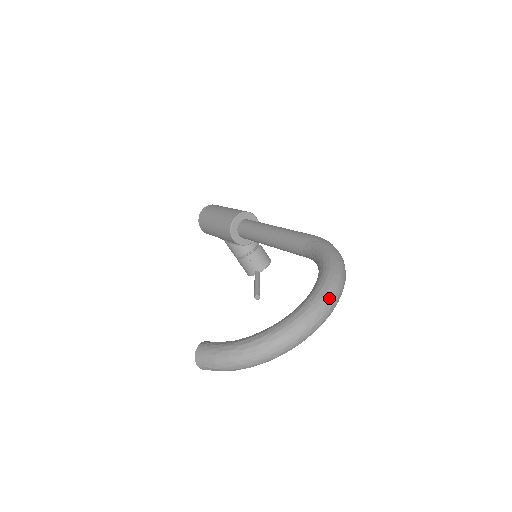
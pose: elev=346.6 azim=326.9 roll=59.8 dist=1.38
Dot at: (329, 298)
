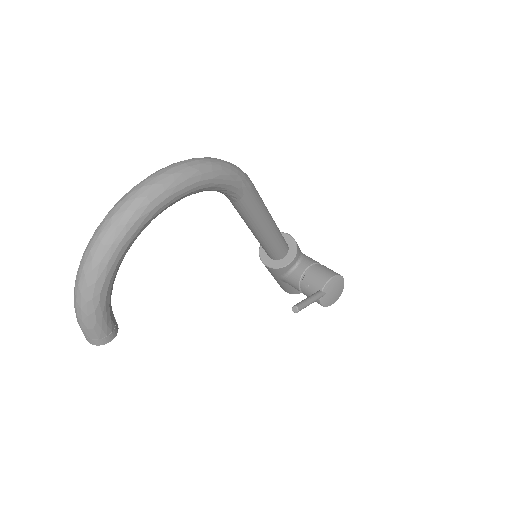
Dot at: (140, 183)
